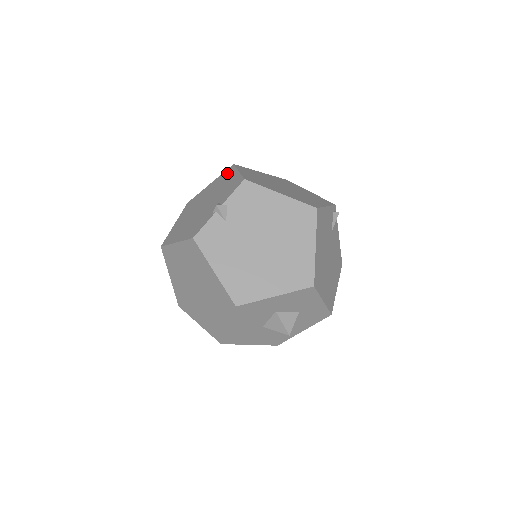
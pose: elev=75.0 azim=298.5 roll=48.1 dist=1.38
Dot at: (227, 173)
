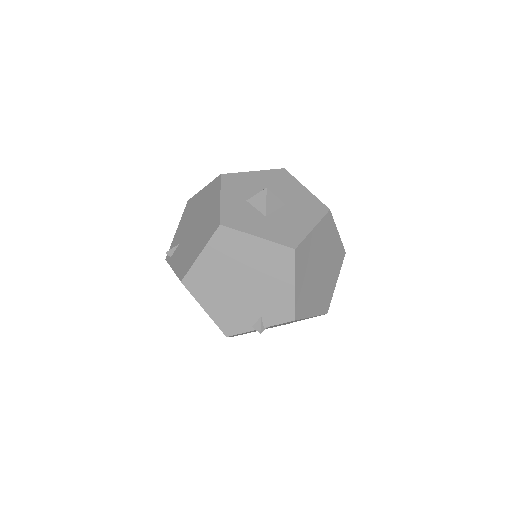
Dot at: (283, 260)
